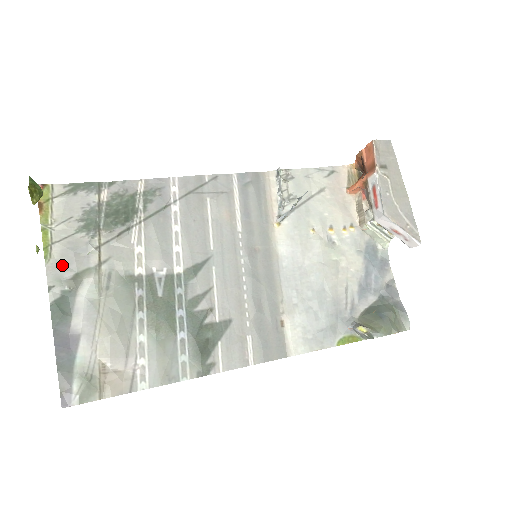
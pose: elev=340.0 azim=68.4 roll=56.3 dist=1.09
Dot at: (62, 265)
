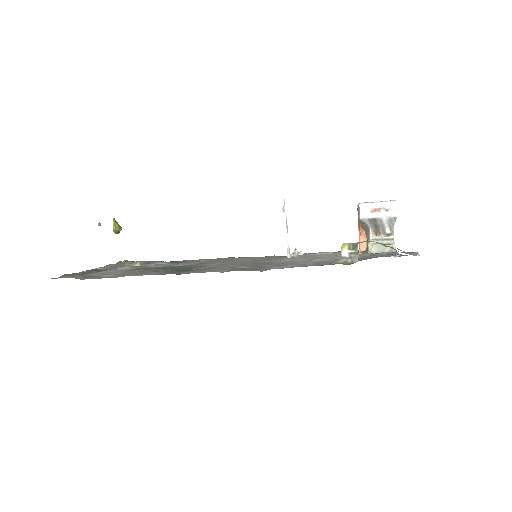
Dot at: occluded
